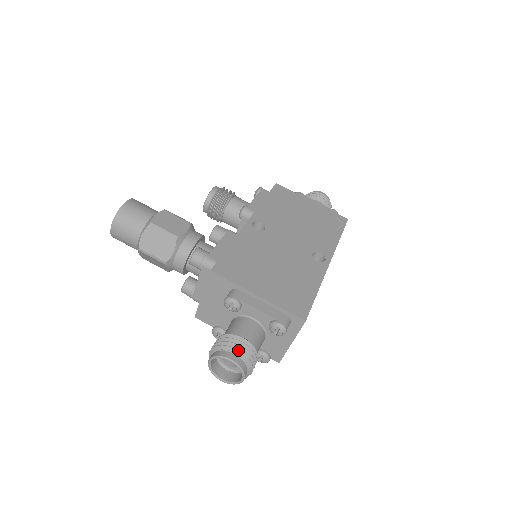
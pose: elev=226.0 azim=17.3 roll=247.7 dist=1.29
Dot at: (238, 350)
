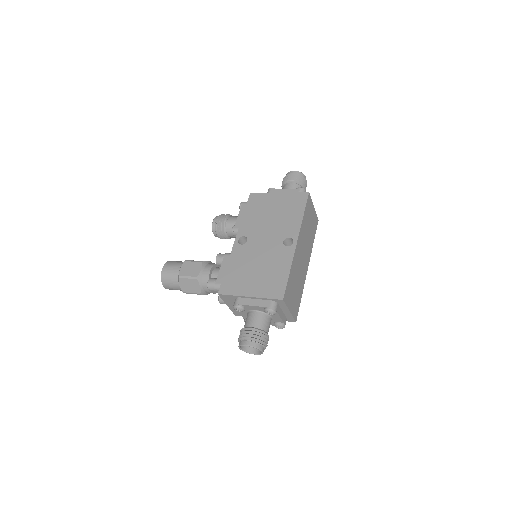
Dot at: (248, 338)
